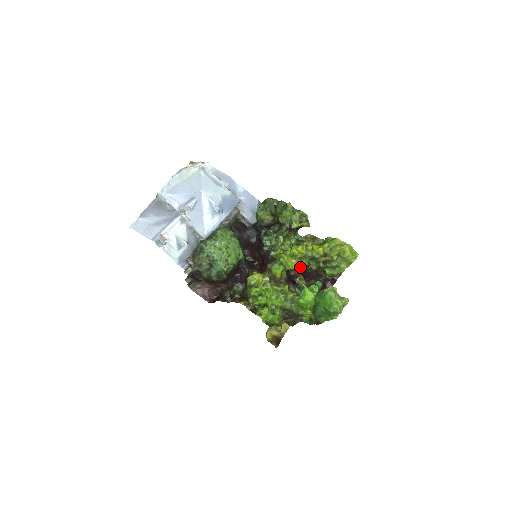
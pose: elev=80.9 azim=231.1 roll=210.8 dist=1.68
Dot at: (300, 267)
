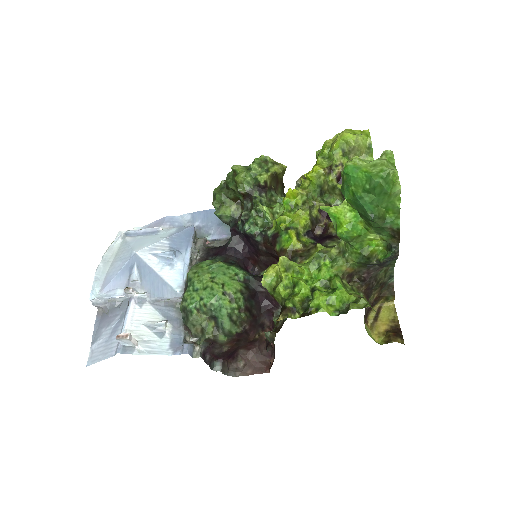
Dot at: (320, 216)
